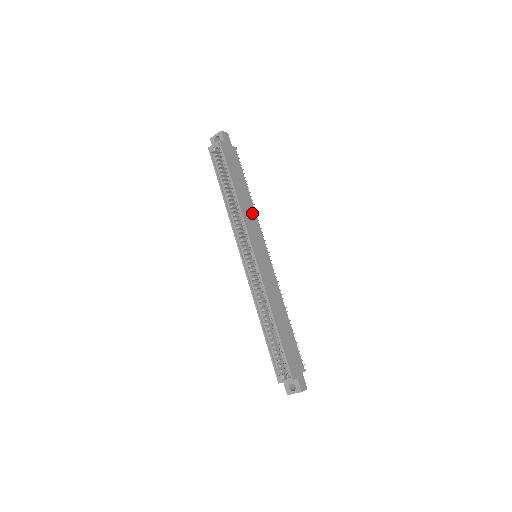
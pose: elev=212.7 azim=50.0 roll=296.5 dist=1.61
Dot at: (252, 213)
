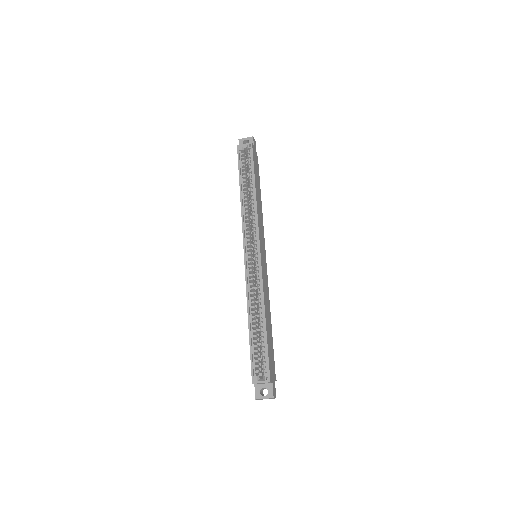
Dot at: (261, 217)
